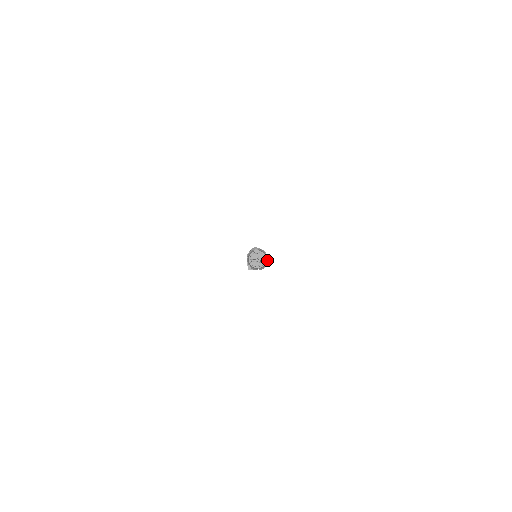
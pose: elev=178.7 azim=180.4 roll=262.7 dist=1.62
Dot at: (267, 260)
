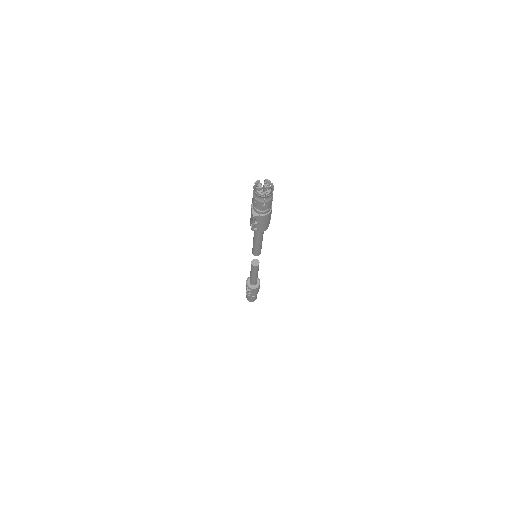
Dot at: (273, 188)
